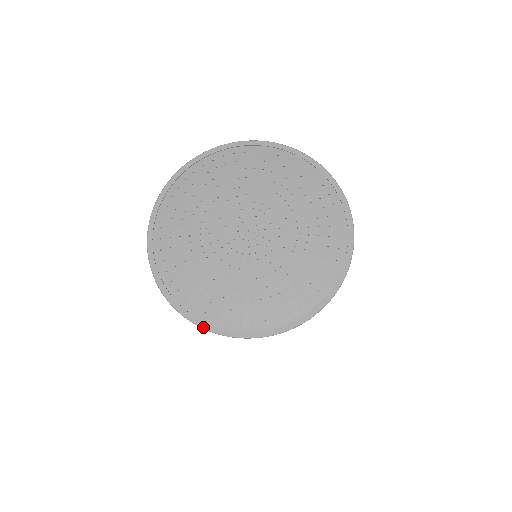
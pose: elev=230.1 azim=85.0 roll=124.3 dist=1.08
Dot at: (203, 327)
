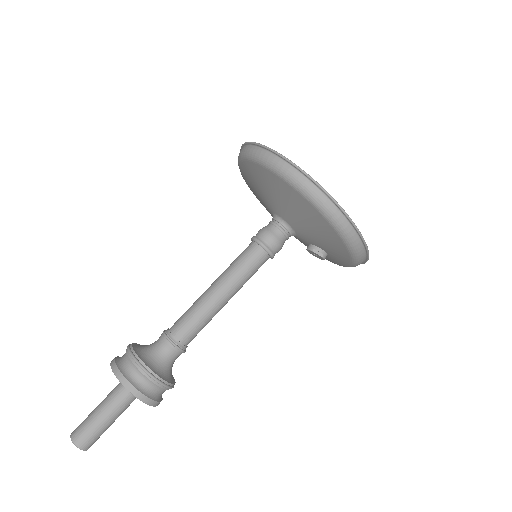
Dot at: occluded
